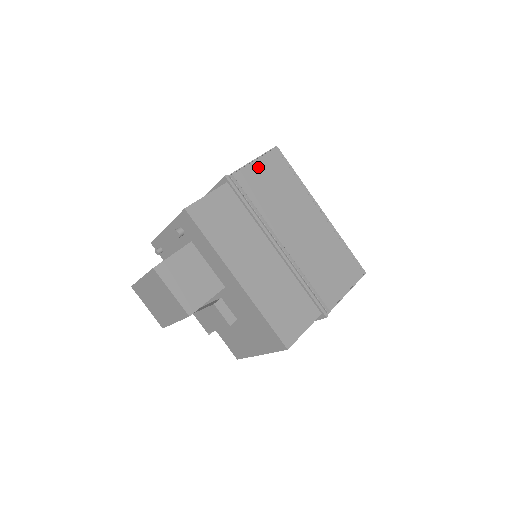
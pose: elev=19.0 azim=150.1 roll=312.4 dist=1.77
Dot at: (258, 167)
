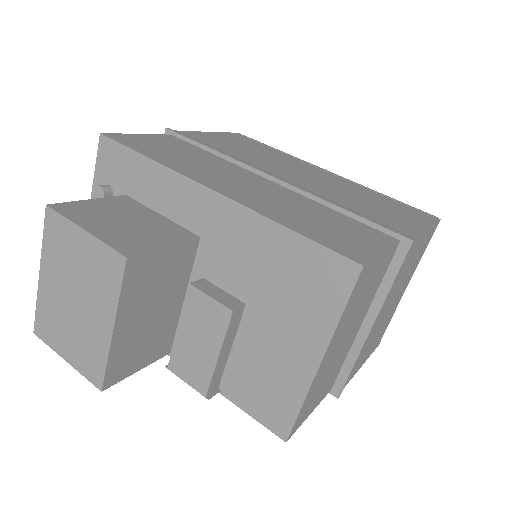
Dot at: (216, 136)
